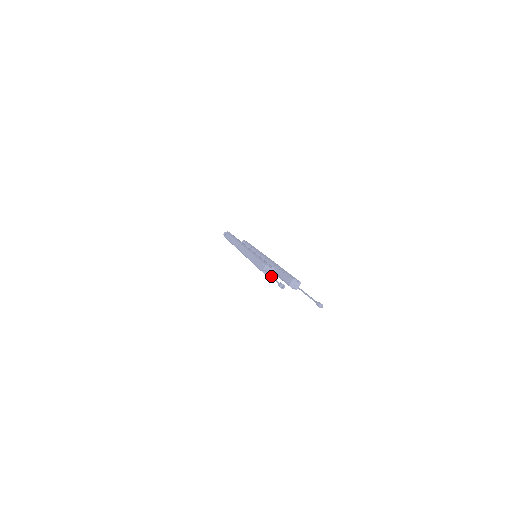
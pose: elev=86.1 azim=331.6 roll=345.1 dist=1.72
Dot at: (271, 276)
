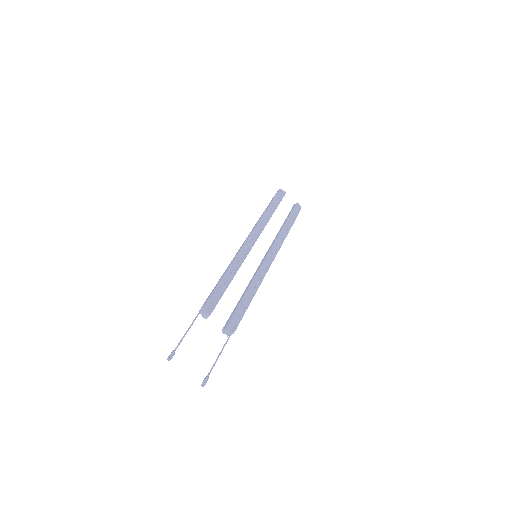
Dot at: (187, 330)
